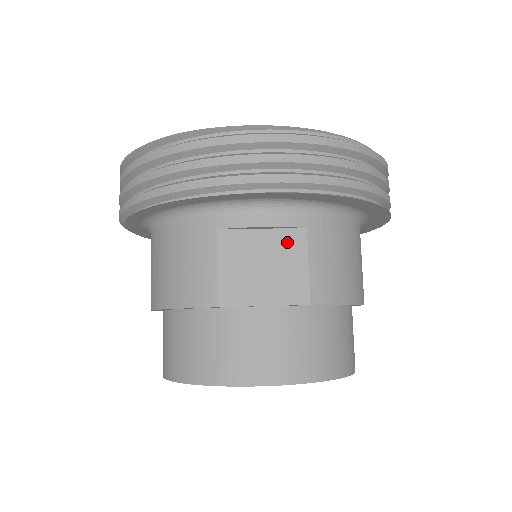
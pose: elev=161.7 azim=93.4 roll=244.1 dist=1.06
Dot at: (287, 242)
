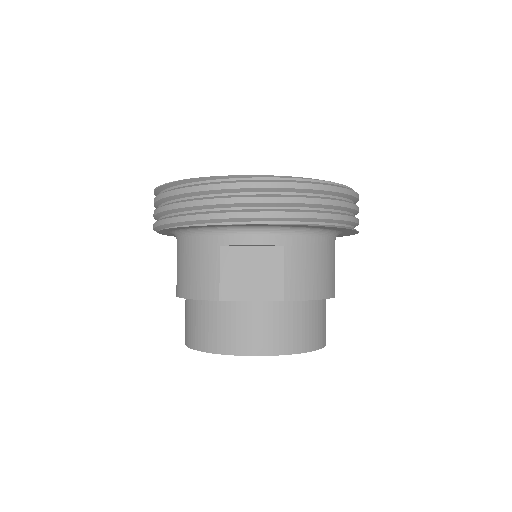
Dot at: (269, 256)
